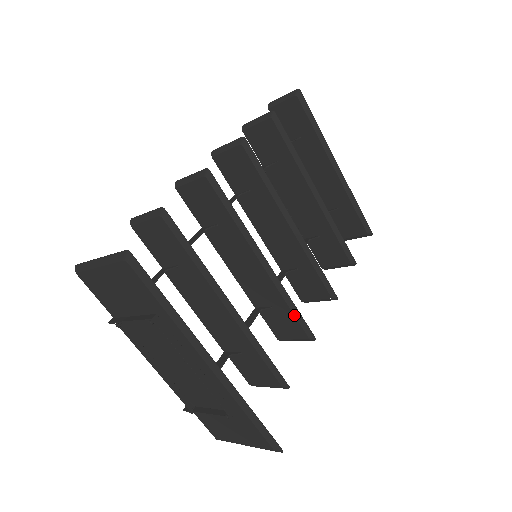
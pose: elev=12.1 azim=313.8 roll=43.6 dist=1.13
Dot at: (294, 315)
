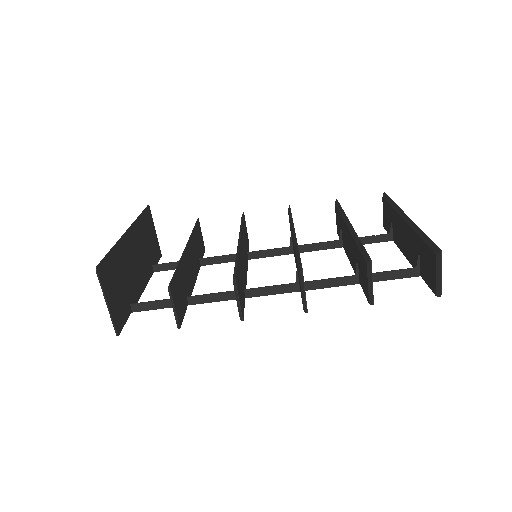
Dot at: occluded
